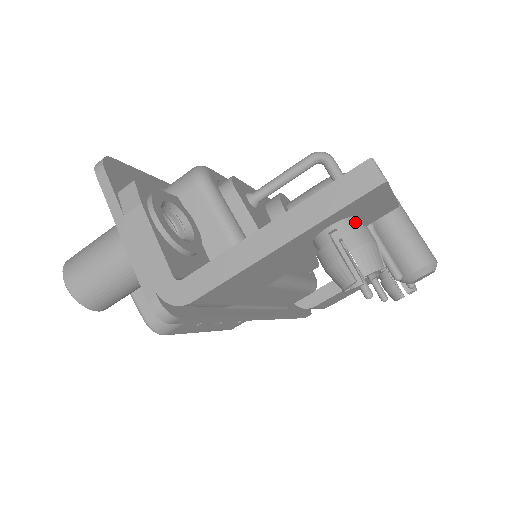
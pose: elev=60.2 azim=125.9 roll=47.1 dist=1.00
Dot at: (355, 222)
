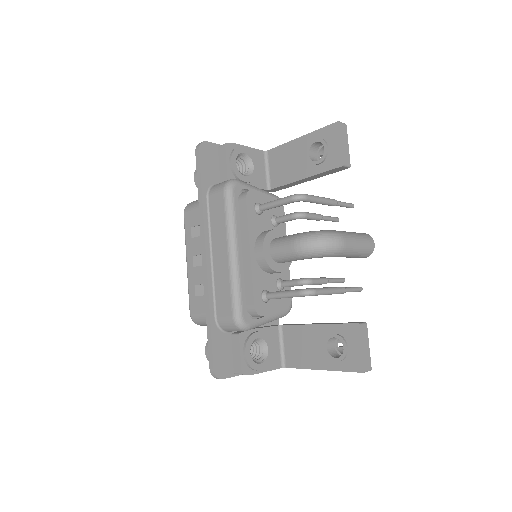
Dot at: occluded
